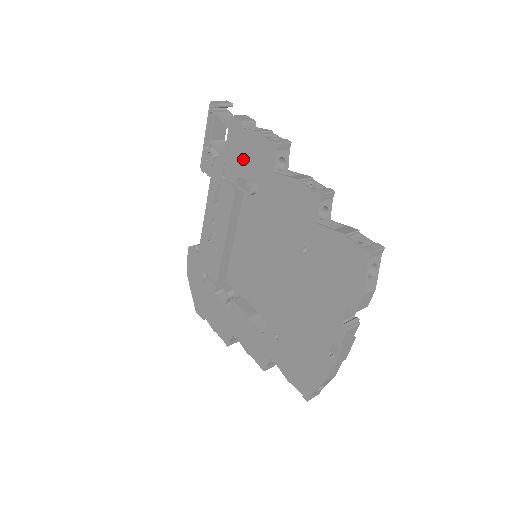
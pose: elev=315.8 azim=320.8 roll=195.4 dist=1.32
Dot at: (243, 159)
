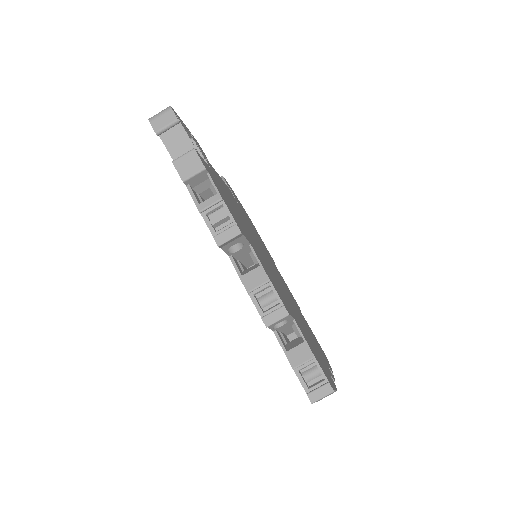
Dot at: occluded
